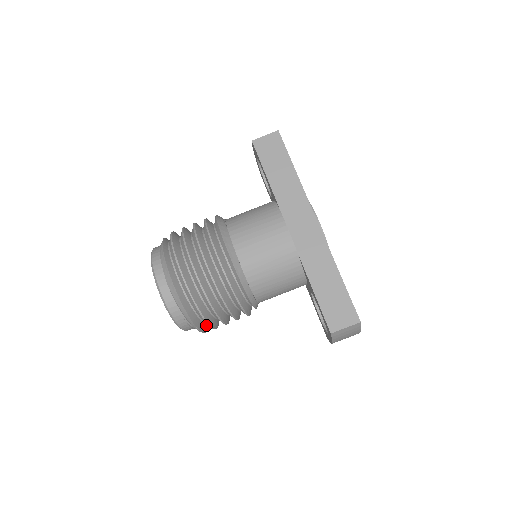
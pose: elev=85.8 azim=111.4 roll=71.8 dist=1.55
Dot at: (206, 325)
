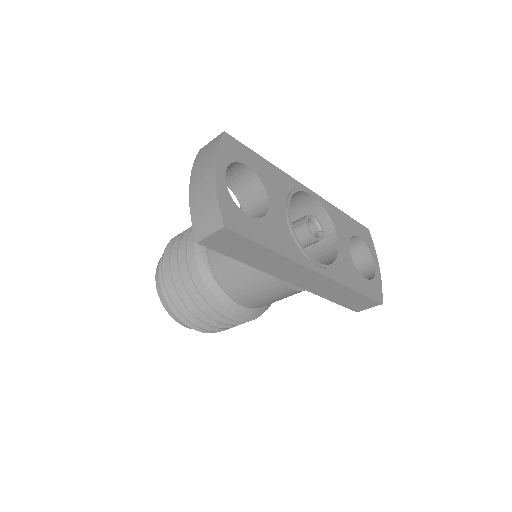
Dot at: occluded
